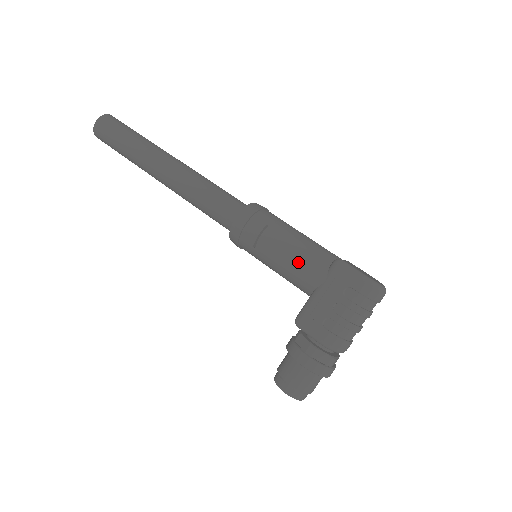
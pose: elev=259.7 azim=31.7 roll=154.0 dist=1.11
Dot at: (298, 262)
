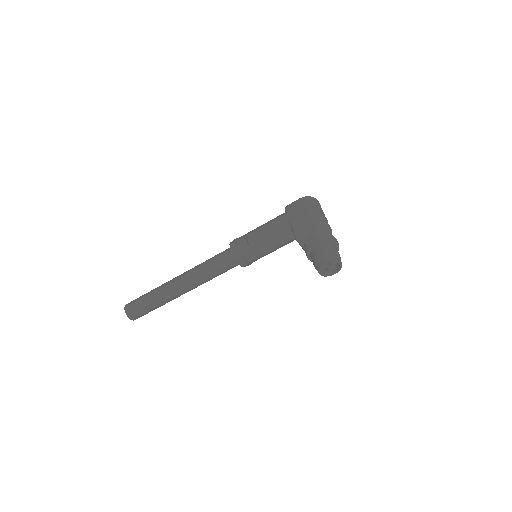
Dot at: (272, 224)
